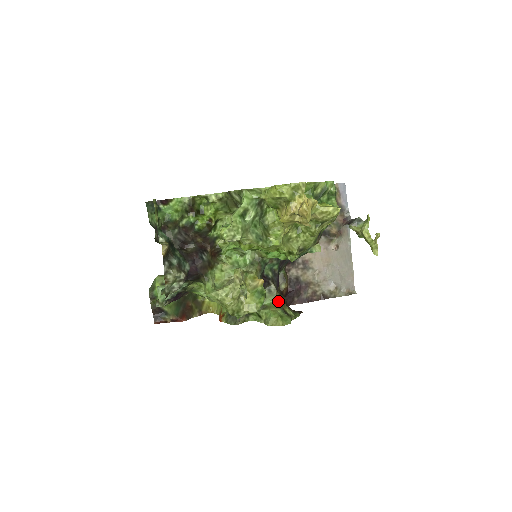
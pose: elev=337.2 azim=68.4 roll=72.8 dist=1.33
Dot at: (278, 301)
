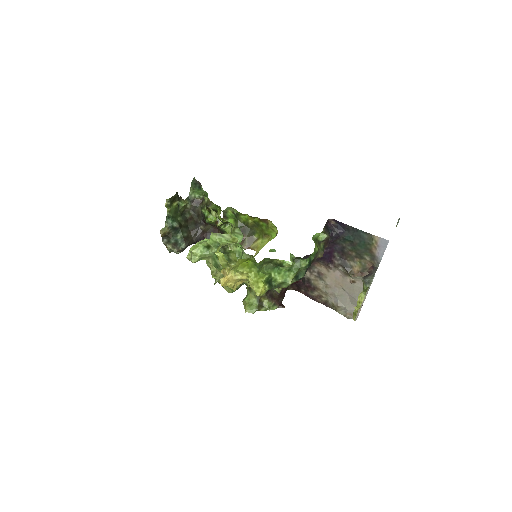
Dot at: occluded
